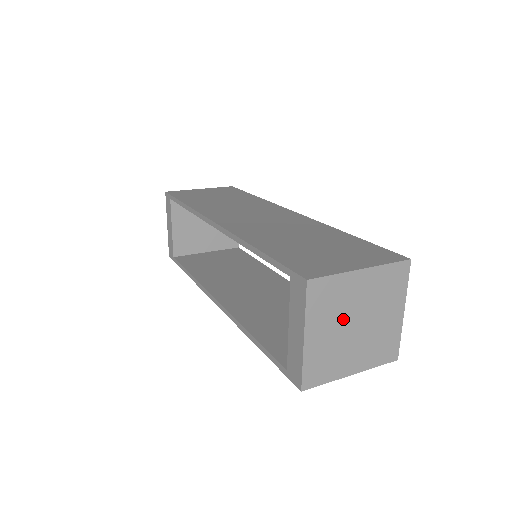
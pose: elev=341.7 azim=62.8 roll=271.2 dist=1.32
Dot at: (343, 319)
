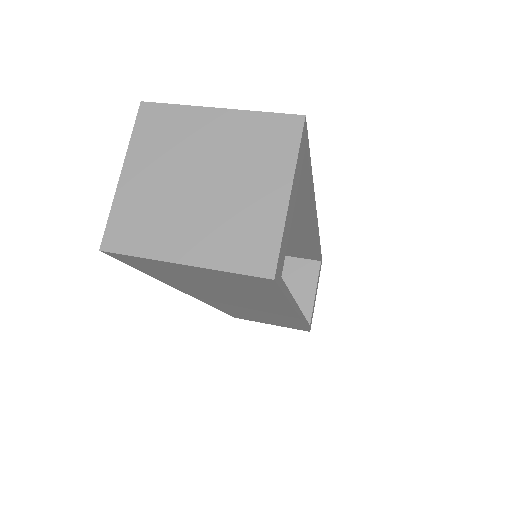
Dot at: (181, 168)
